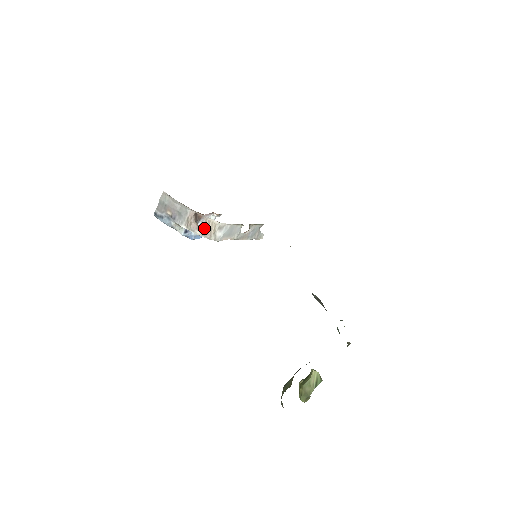
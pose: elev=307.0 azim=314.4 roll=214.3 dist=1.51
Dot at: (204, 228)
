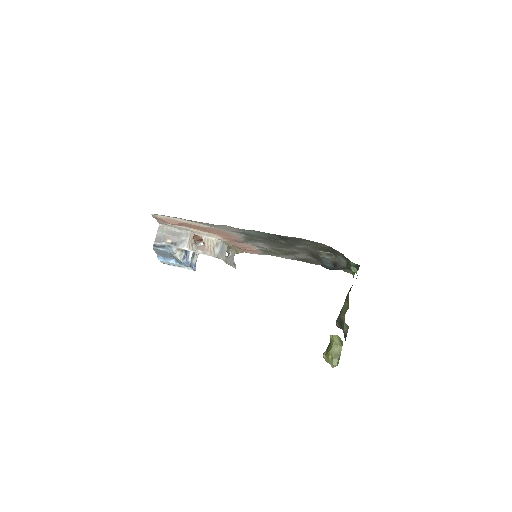
Dot at: (204, 246)
